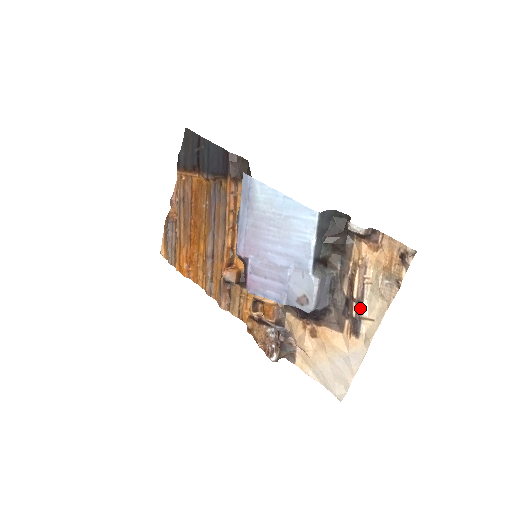
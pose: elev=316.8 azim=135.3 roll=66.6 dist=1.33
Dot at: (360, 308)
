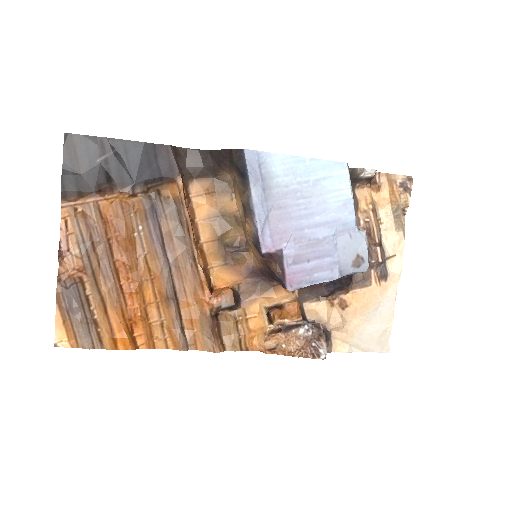
Dot at: (383, 250)
